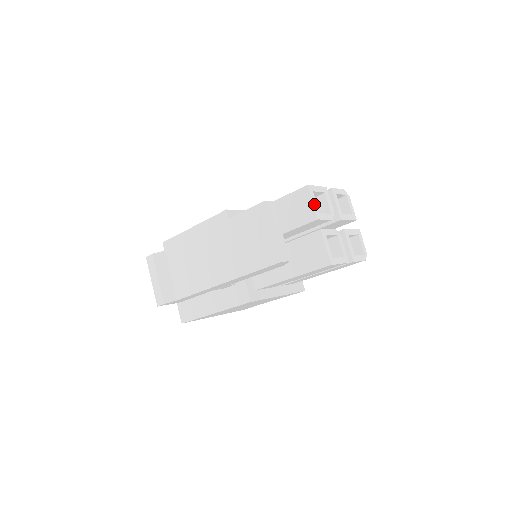
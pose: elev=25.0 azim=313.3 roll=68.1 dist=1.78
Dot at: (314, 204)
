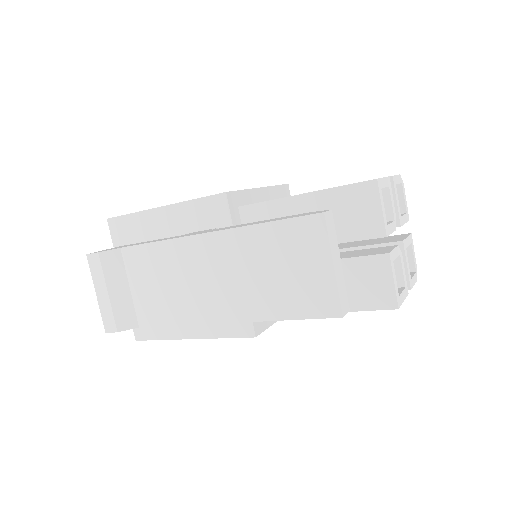
Dot at: (383, 211)
